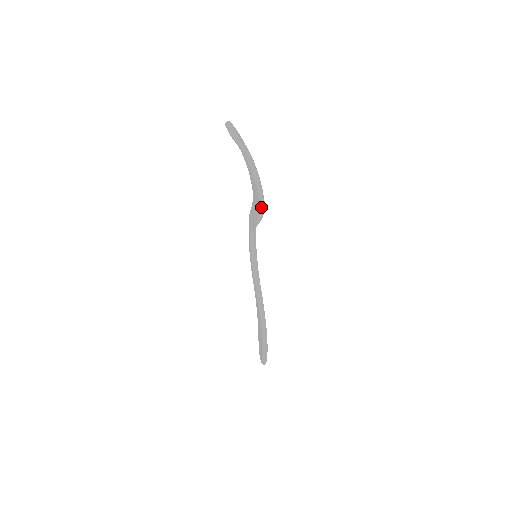
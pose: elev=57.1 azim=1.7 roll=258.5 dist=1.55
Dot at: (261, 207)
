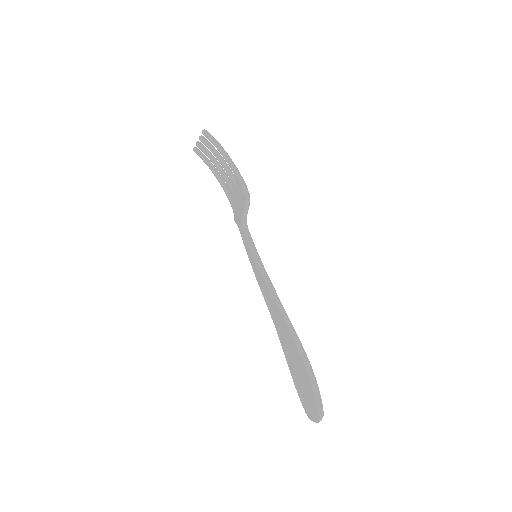
Dot at: (246, 190)
